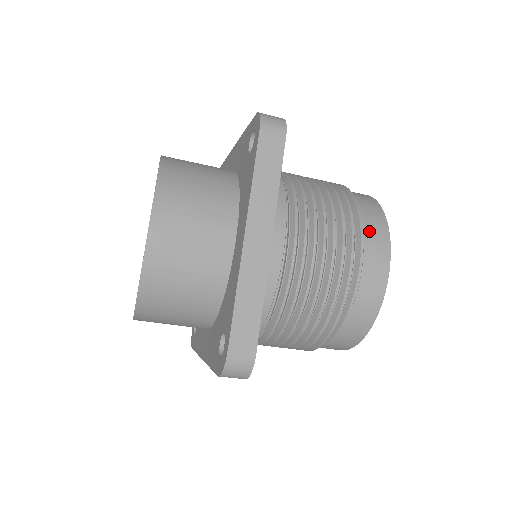
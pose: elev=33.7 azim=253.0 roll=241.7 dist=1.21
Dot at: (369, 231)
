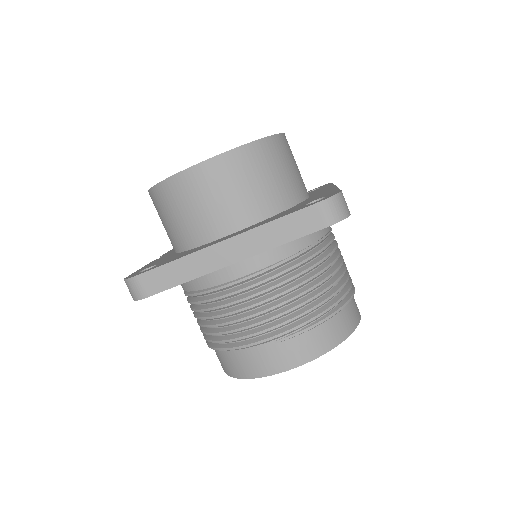
Dot at: occluded
